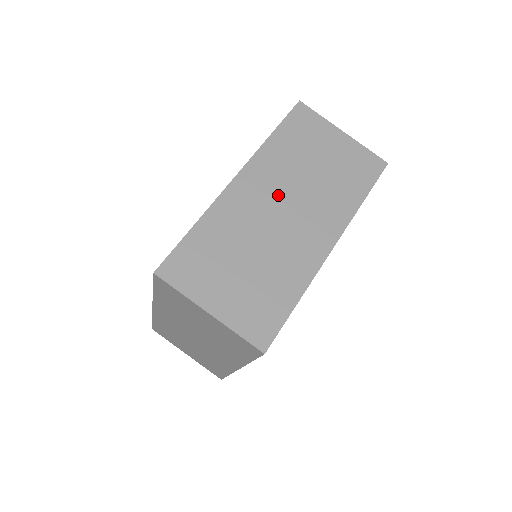
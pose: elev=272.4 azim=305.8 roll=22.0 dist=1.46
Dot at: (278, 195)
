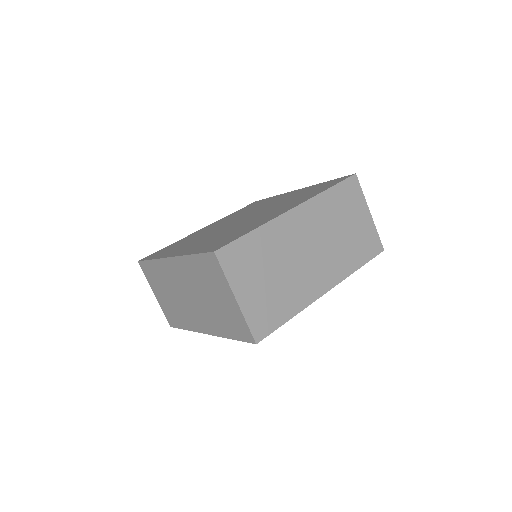
Dot at: (313, 236)
